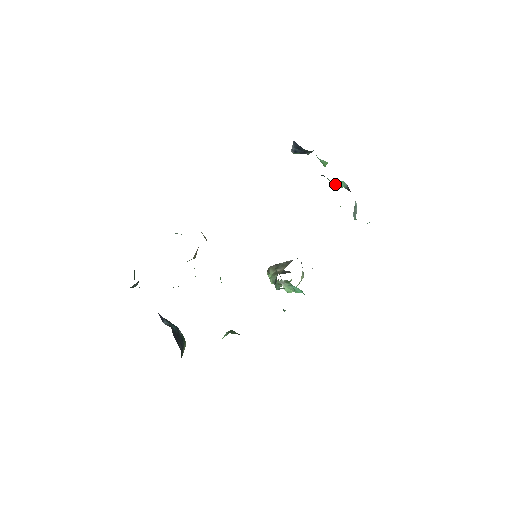
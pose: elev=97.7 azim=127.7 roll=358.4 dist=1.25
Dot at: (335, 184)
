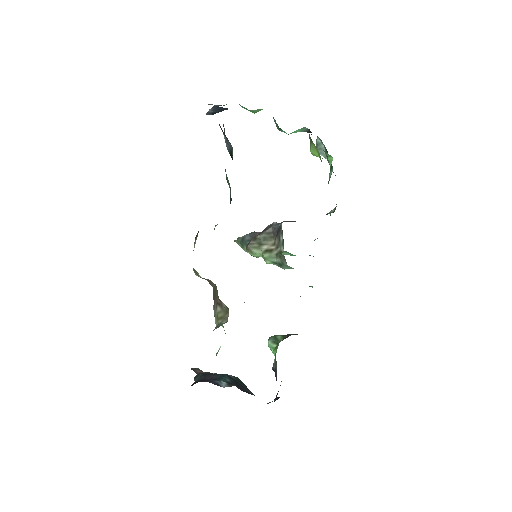
Dot at: occluded
